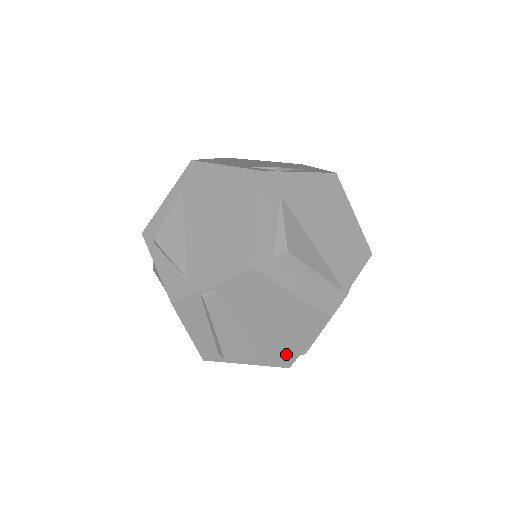
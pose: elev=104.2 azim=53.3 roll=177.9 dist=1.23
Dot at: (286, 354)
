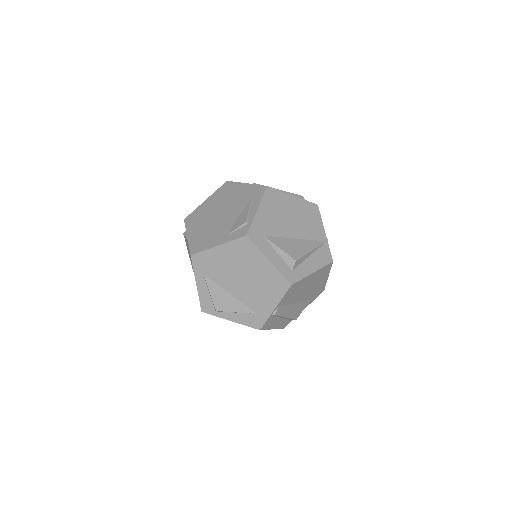
Dot at: (320, 289)
